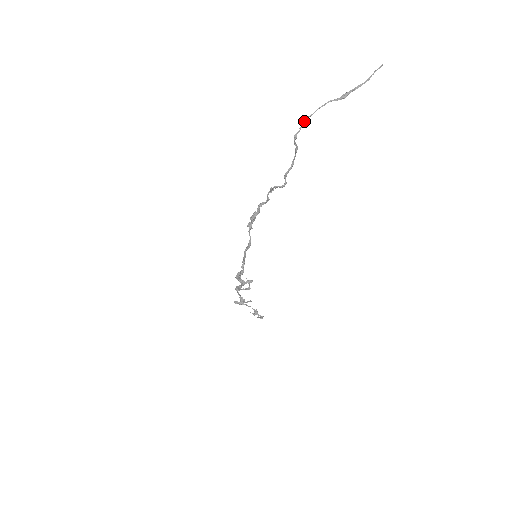
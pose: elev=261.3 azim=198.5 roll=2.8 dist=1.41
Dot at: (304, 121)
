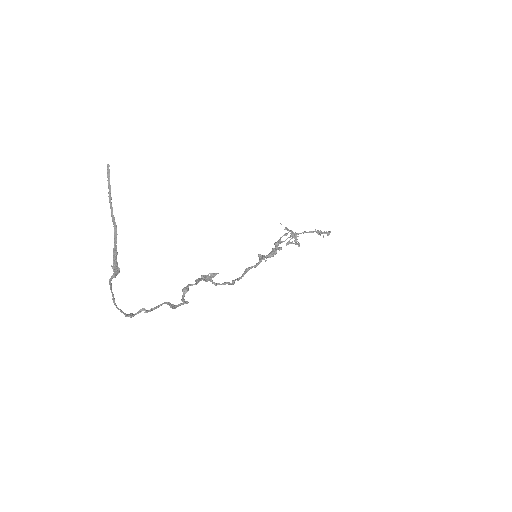
Dot at: occluded
